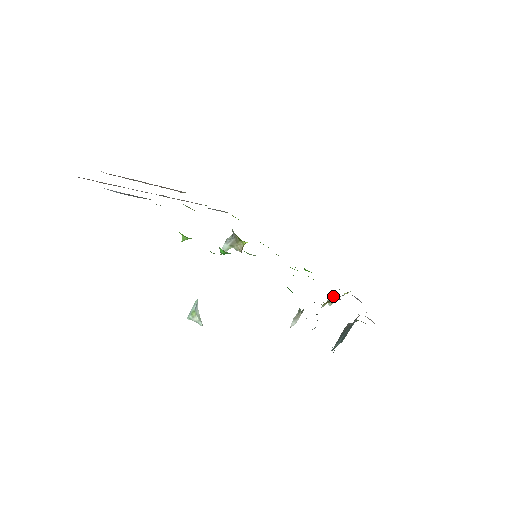
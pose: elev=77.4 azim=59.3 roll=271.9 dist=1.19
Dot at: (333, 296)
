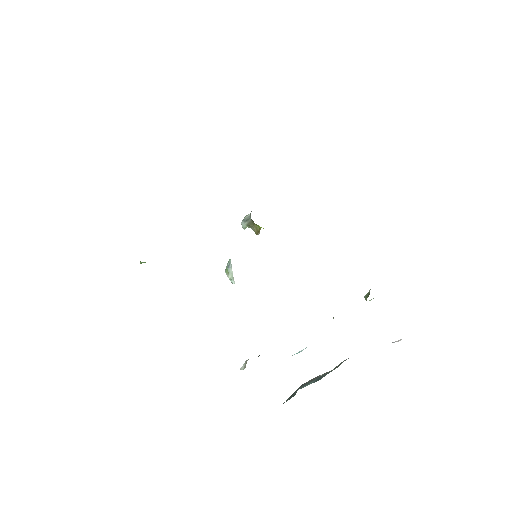
Dot at: (368, 296)
